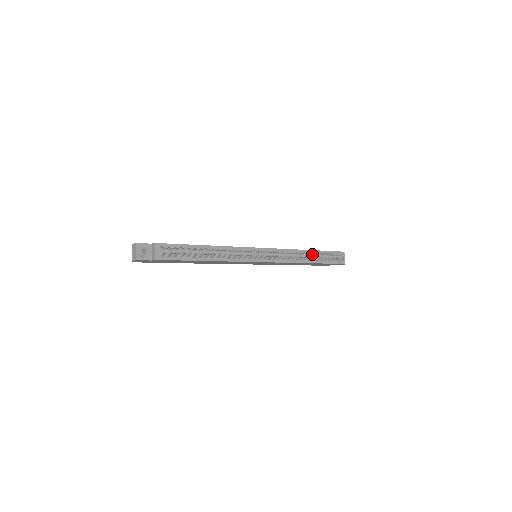
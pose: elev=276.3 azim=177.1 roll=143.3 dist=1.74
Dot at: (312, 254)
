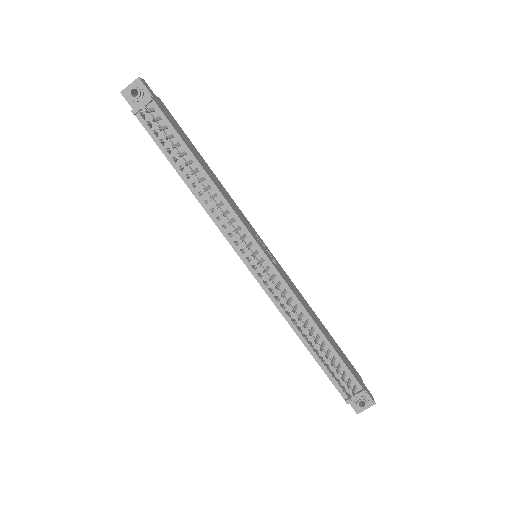
Dot at: (315, 341)
